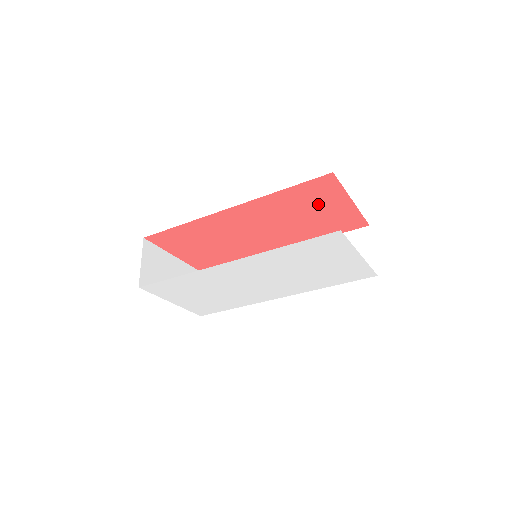
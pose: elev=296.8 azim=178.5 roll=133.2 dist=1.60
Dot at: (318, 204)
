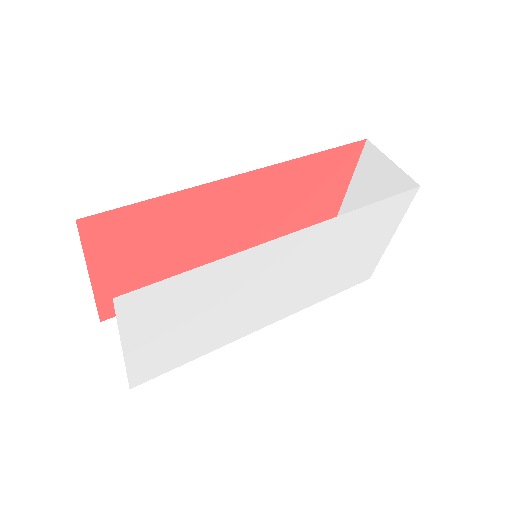
Dot at: (322, 189)
